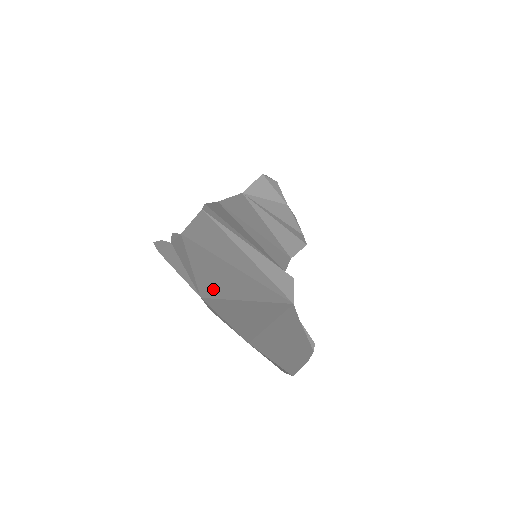
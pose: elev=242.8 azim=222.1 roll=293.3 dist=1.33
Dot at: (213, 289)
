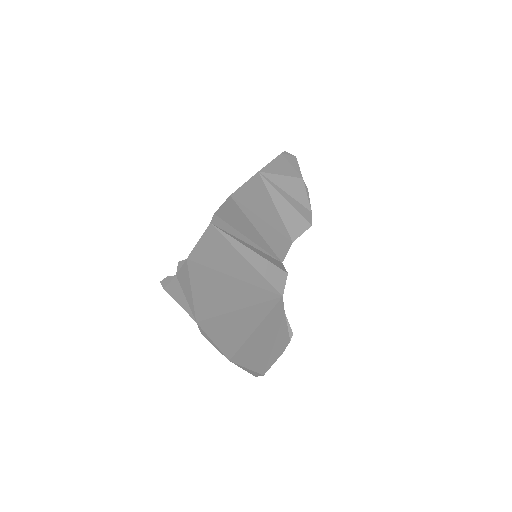
Dot at: (208, 309)
